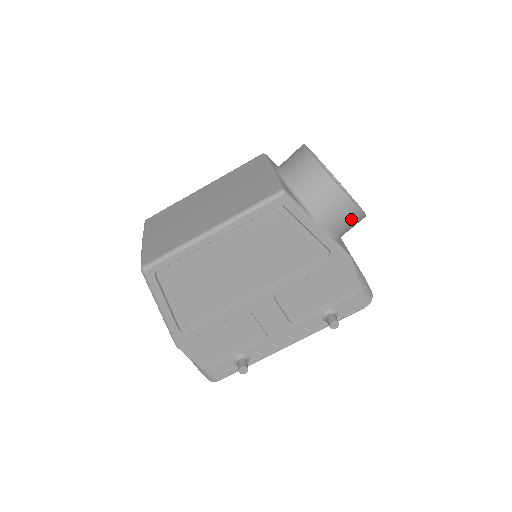
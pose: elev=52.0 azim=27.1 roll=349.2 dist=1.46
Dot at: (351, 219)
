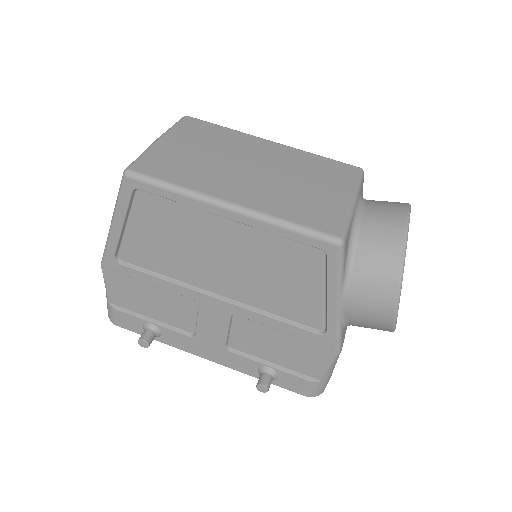
Dot at: (377, 325)
